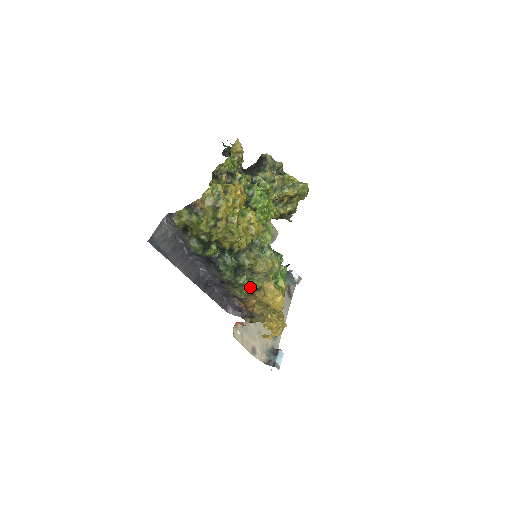
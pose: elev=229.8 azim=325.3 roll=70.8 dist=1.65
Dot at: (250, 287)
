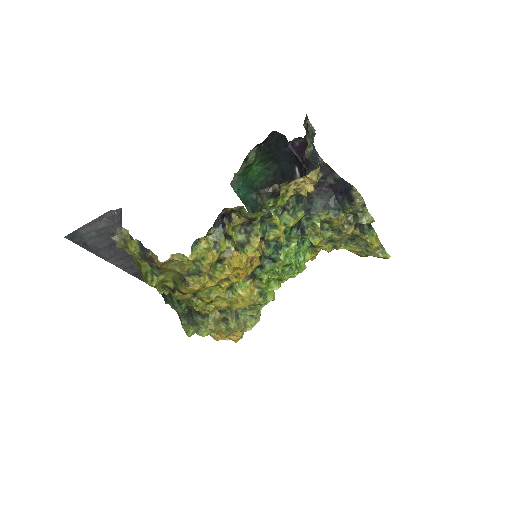
Dot at: (196, 332)
